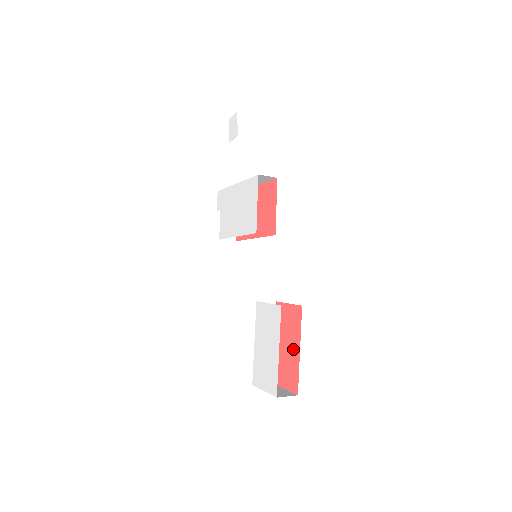
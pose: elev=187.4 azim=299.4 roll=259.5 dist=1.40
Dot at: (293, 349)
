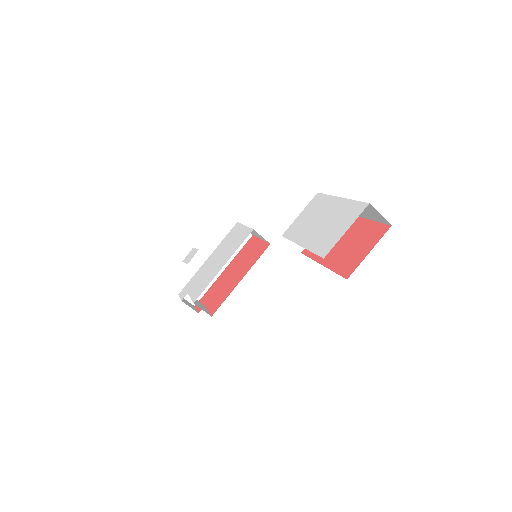
Dot at: (351, 228)
